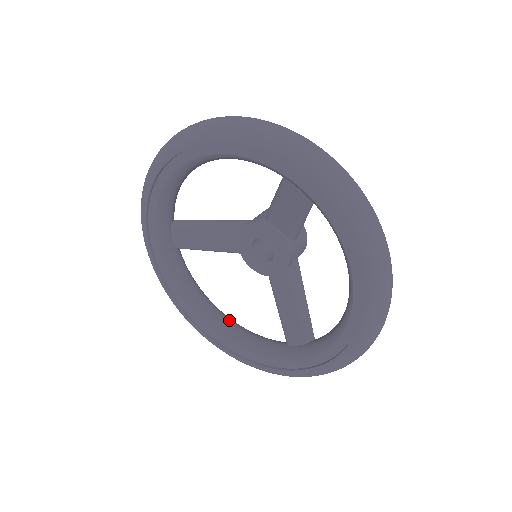
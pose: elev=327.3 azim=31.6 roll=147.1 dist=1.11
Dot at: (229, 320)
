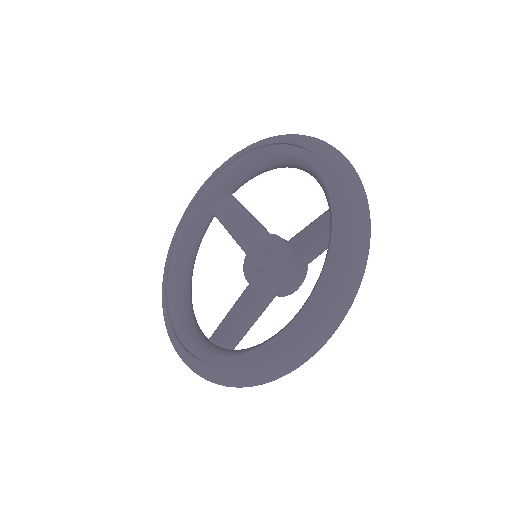
Dot at: occluded
